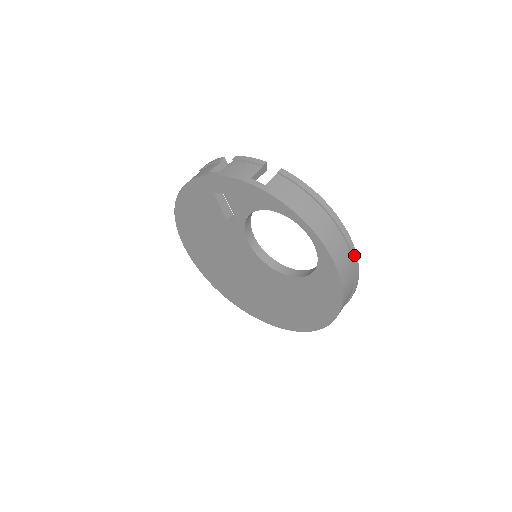
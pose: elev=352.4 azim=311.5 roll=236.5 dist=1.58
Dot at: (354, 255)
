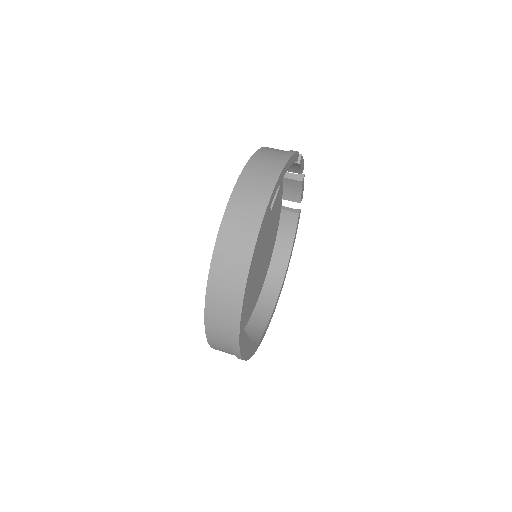
Dot at: (261, 210)
